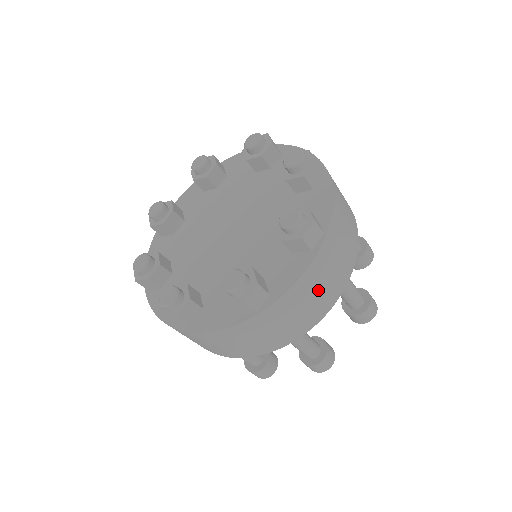
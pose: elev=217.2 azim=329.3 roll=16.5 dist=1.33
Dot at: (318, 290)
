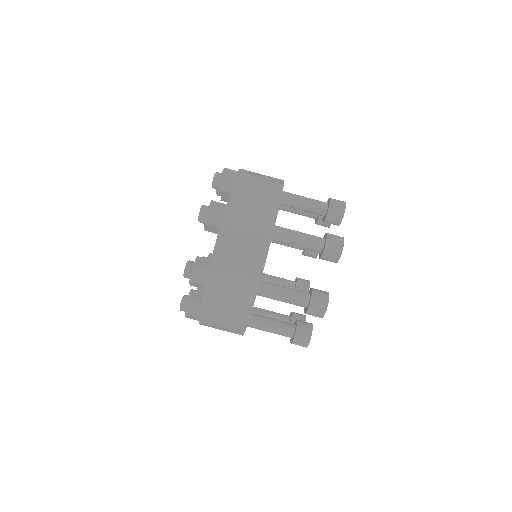
Dot at: (257, 188)
